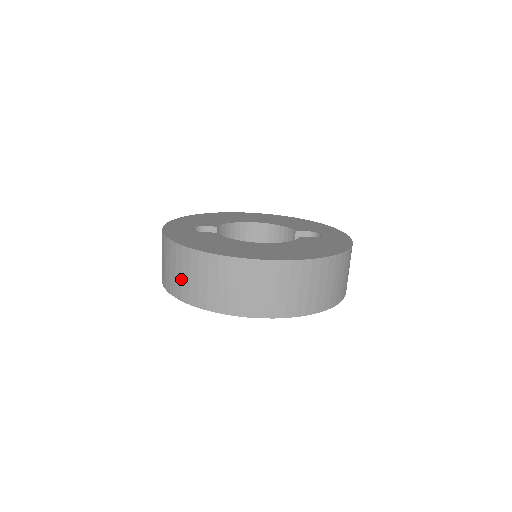
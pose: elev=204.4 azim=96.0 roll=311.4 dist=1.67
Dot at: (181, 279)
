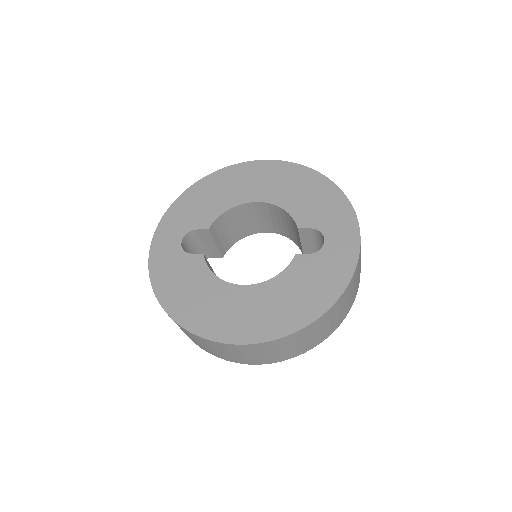
Dot at: occluded
